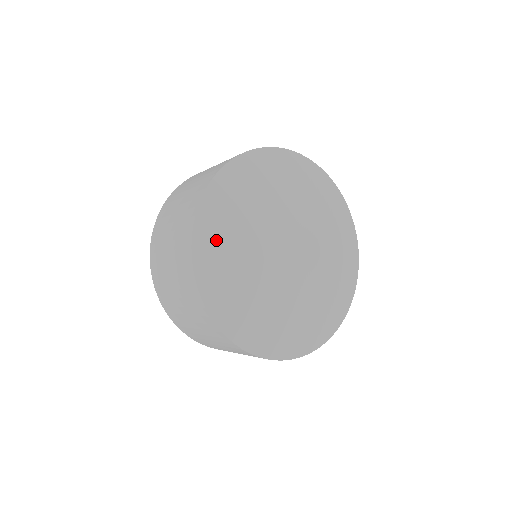
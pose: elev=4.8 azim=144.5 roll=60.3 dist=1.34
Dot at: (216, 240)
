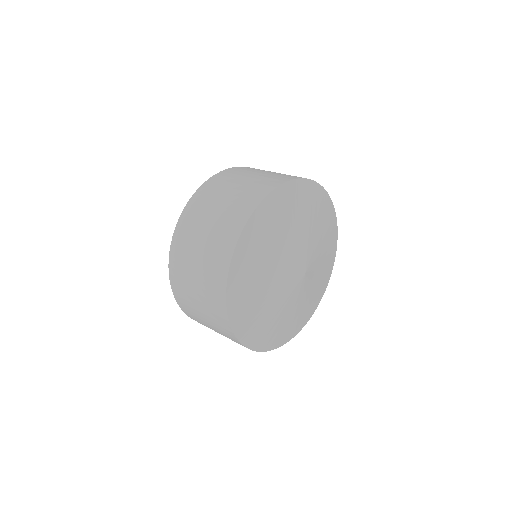
Dot at: (262, 335)
